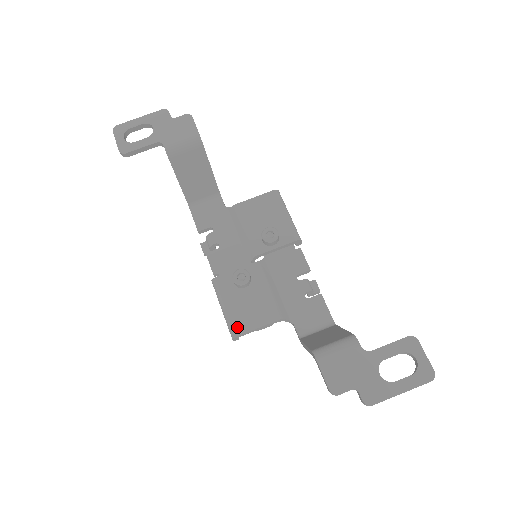
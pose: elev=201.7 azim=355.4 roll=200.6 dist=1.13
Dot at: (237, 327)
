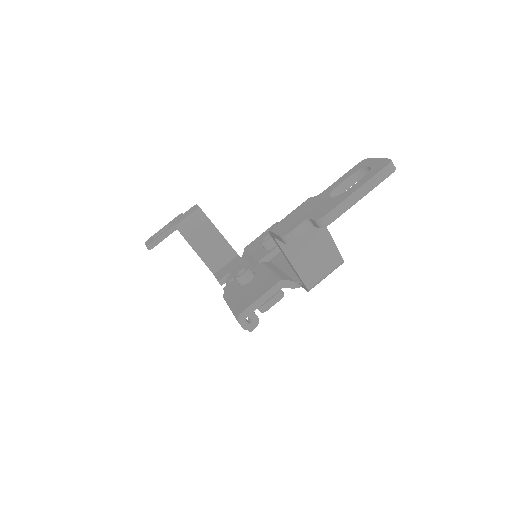
Dot at: (240, 308)
